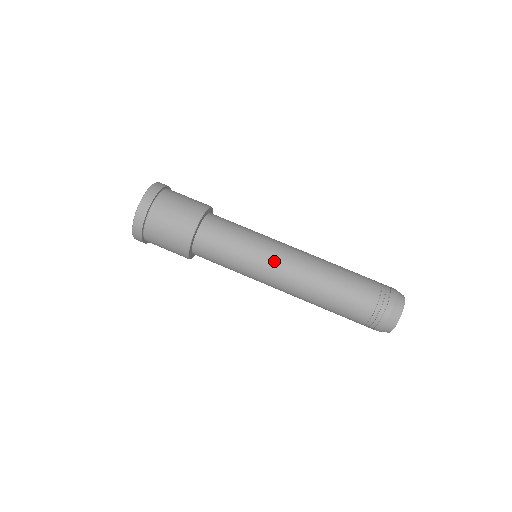
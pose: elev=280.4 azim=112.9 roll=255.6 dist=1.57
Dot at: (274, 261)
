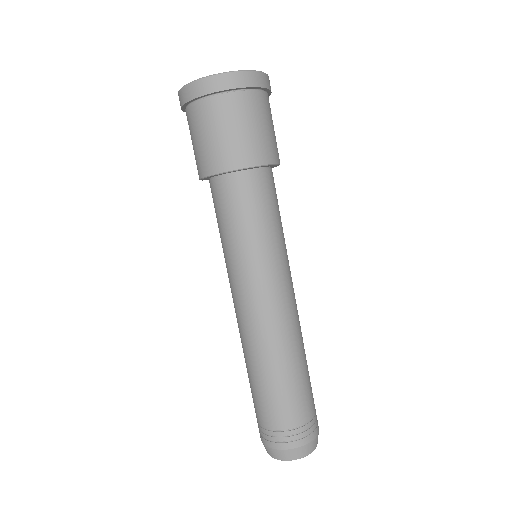
Dot at: (277, 284)
